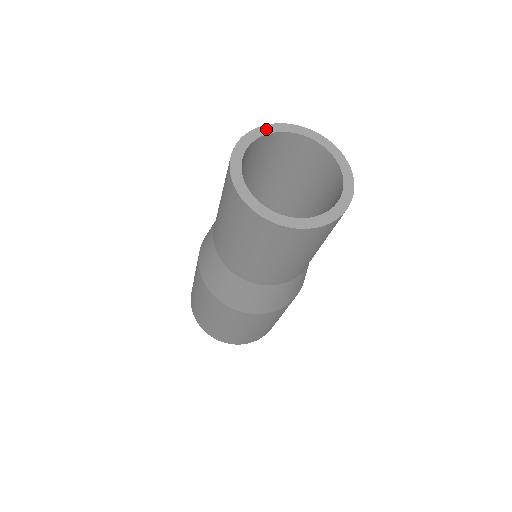
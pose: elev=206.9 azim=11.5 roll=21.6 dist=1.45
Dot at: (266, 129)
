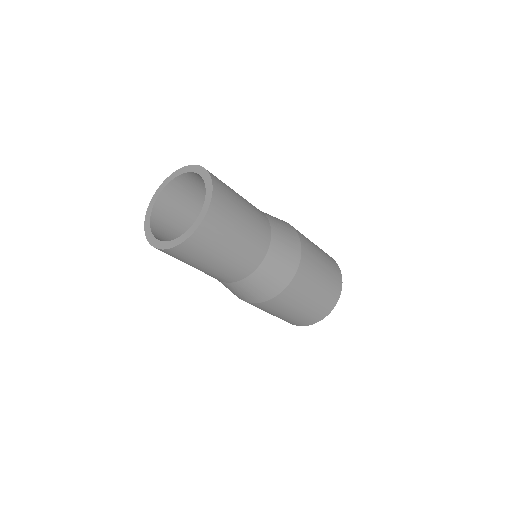
Dot at: (195, 168)
